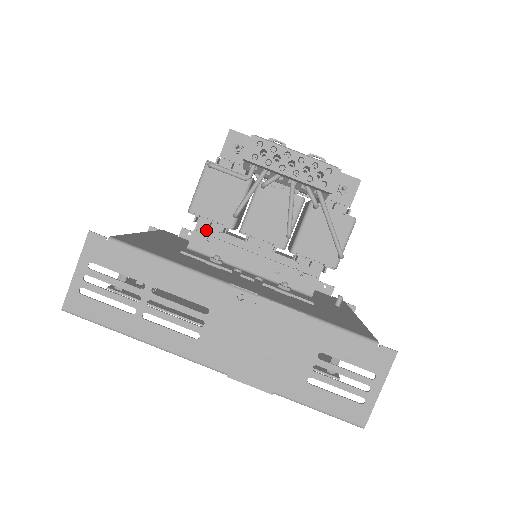
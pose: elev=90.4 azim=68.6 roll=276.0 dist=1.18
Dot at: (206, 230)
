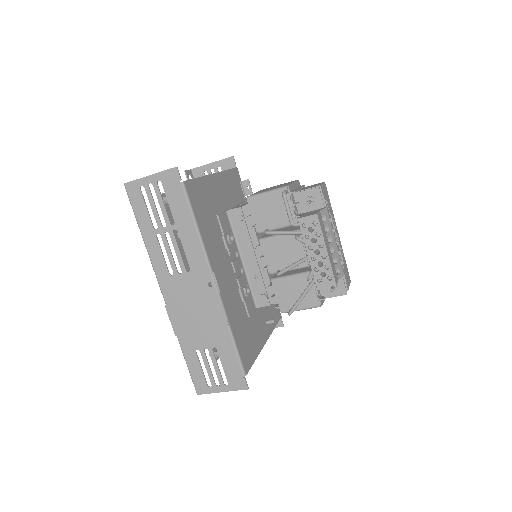
Dot at: (247, 215)
